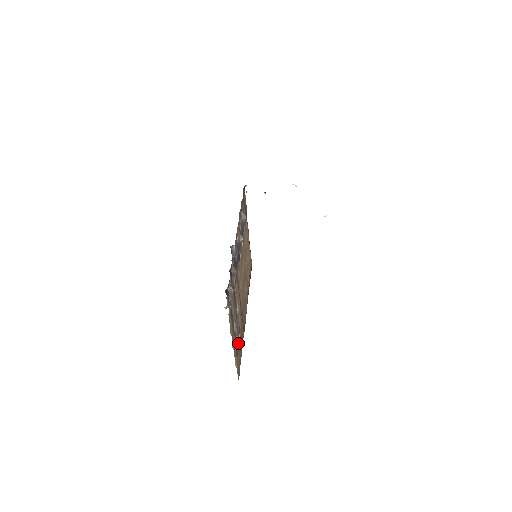
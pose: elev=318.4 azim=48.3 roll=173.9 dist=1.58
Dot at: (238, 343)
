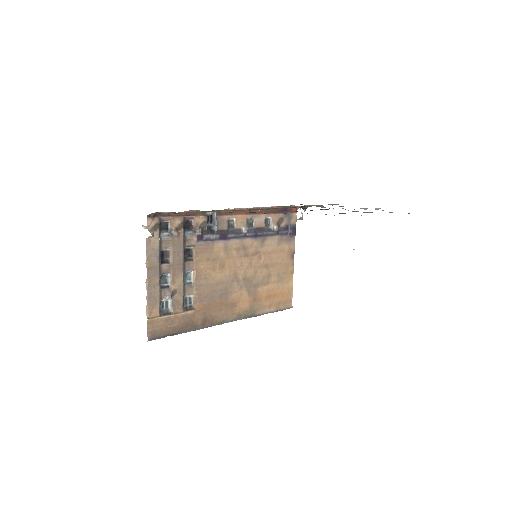
Dot at: (173, 307)
